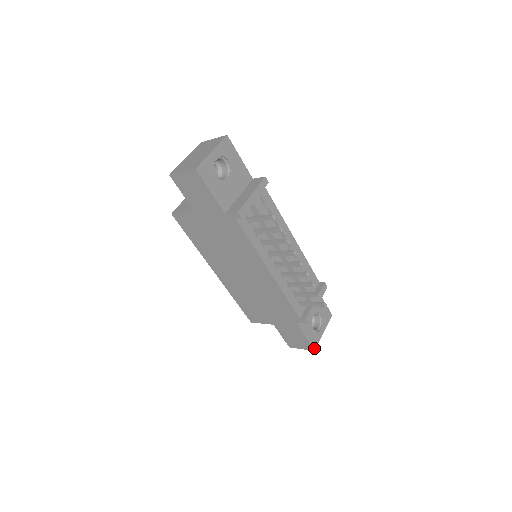
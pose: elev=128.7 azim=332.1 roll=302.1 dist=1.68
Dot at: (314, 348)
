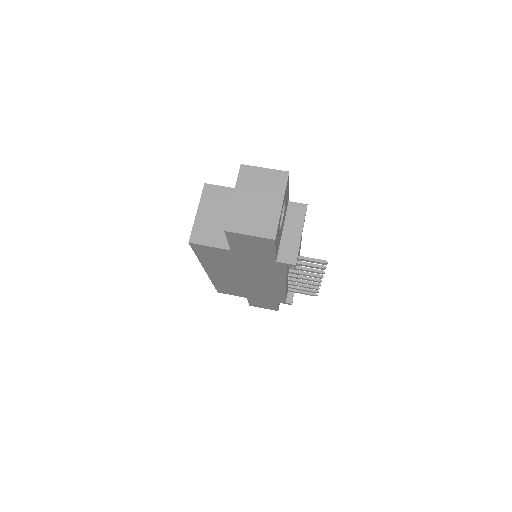
Dot at: (278, 309)
